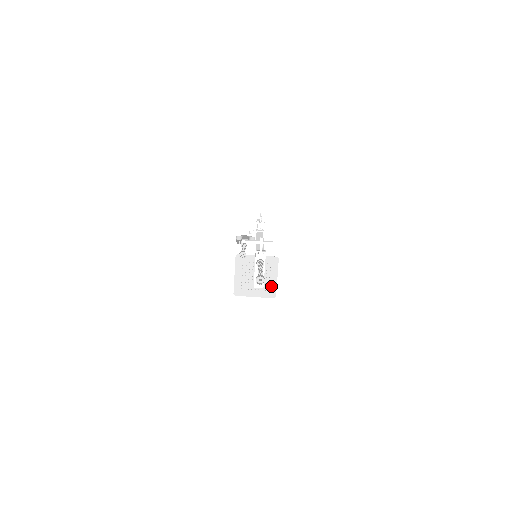
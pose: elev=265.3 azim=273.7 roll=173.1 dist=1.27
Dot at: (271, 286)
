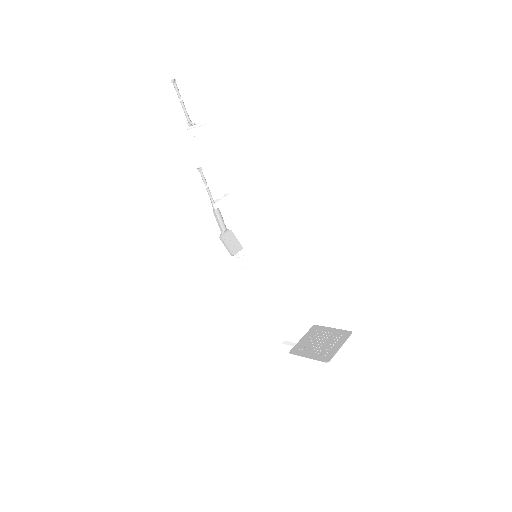
Dot at: (338, 333)
